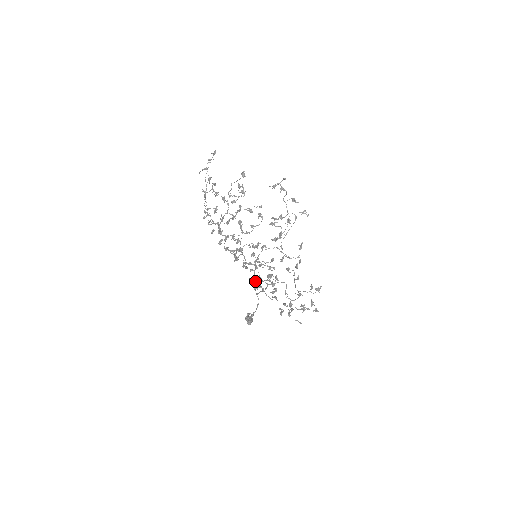
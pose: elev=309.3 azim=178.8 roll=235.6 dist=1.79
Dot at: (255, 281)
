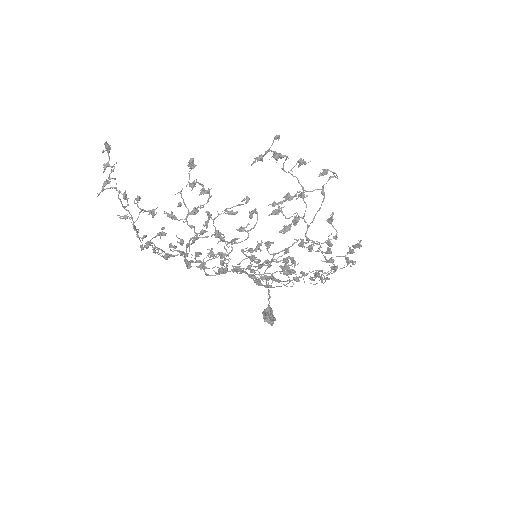
Dot at: occluded
